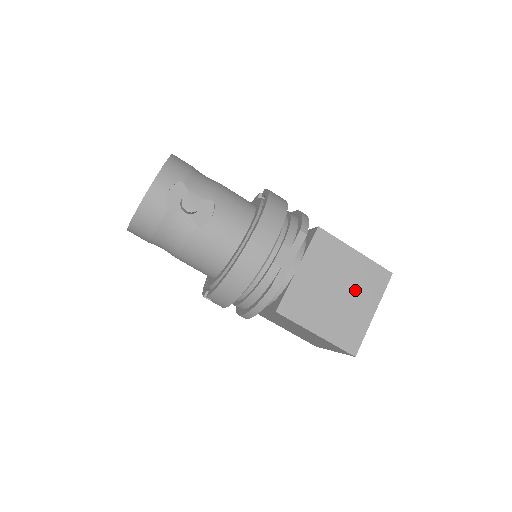
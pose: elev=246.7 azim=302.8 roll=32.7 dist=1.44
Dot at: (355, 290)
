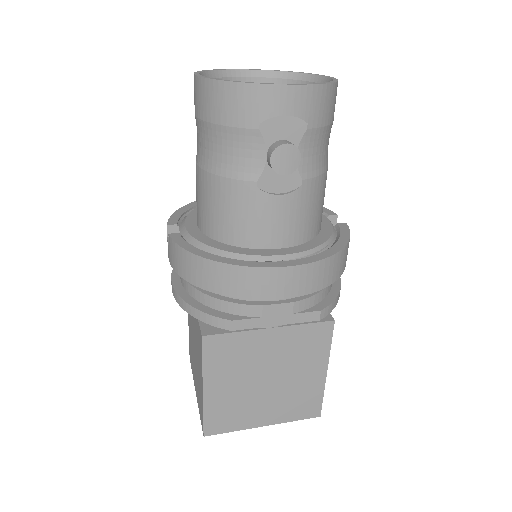
Dot at: (280, 395)
